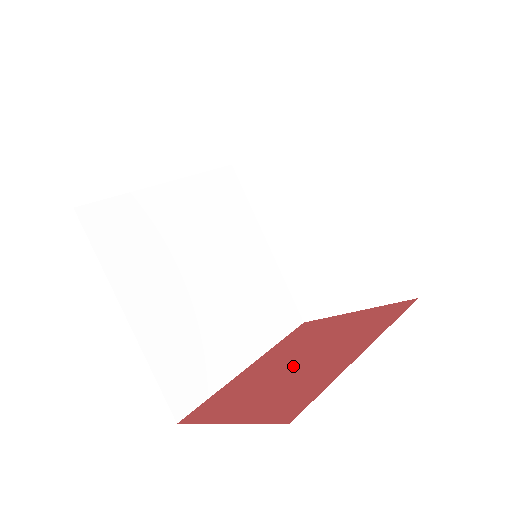
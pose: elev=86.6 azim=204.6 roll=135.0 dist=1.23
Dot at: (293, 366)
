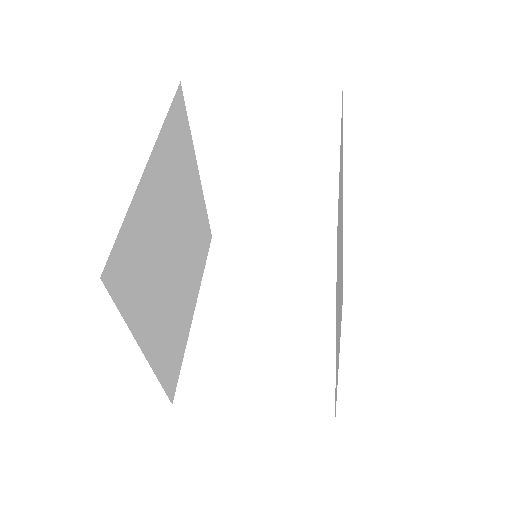
Dot at: occluded
